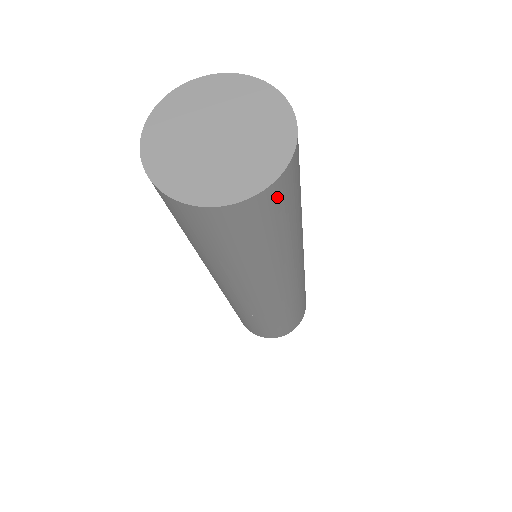
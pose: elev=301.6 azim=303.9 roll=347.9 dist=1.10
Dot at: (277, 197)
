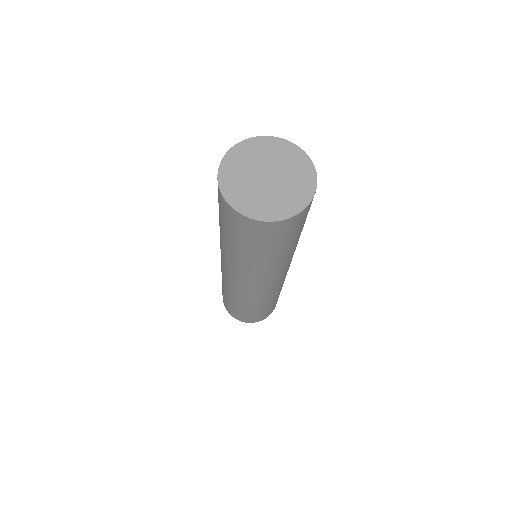
Dot at: occluded
